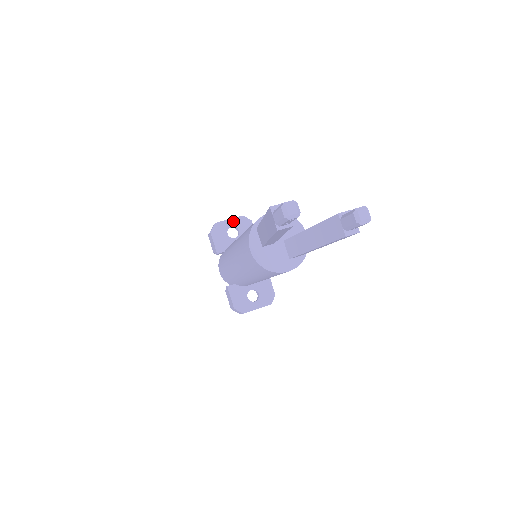
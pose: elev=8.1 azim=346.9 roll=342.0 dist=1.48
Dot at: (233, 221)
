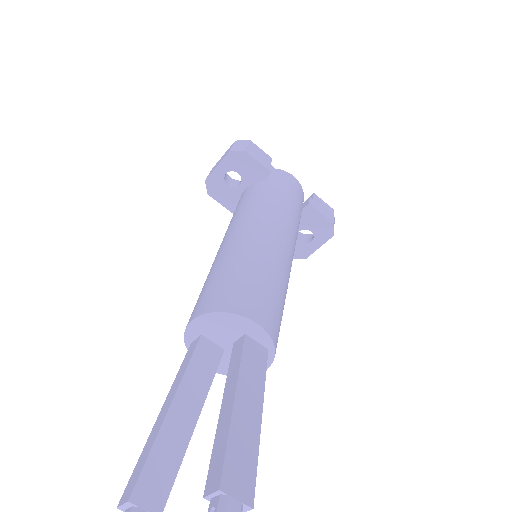
Dot at: (223, 166)
